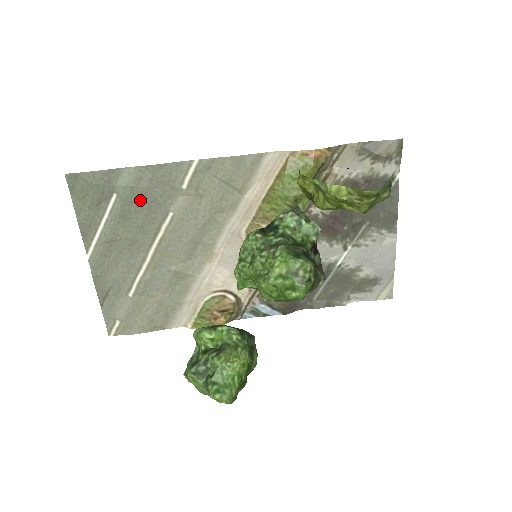
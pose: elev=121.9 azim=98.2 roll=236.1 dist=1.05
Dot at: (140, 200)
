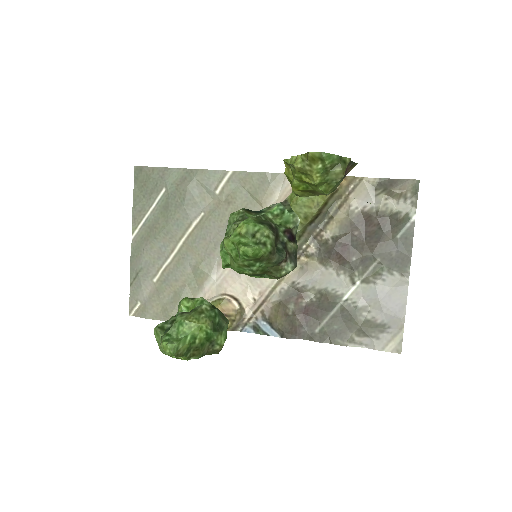
Dot at: (181, 196)
